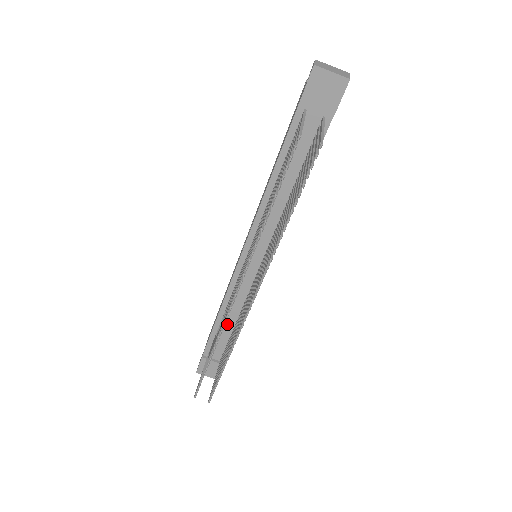
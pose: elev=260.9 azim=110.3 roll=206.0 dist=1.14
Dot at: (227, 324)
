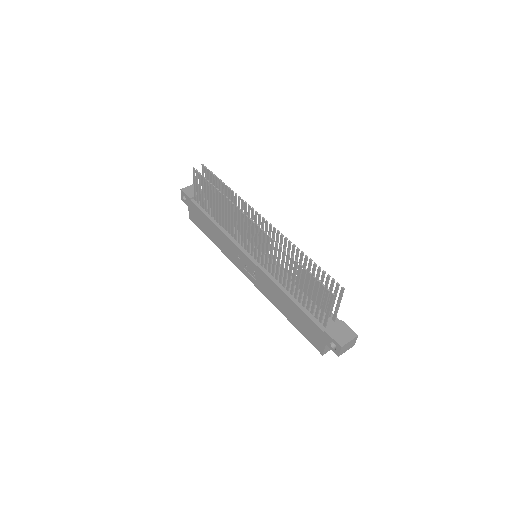
Dot at: occluded
